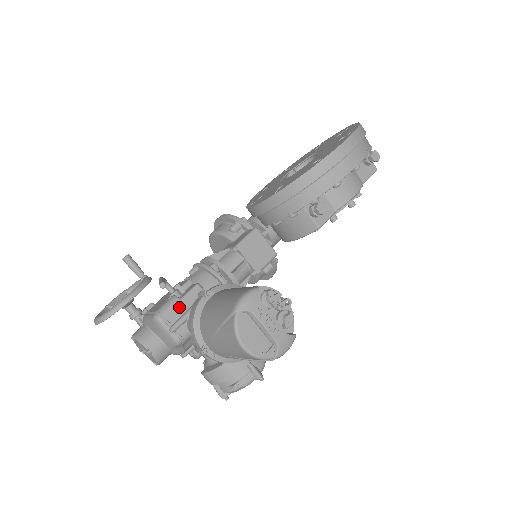
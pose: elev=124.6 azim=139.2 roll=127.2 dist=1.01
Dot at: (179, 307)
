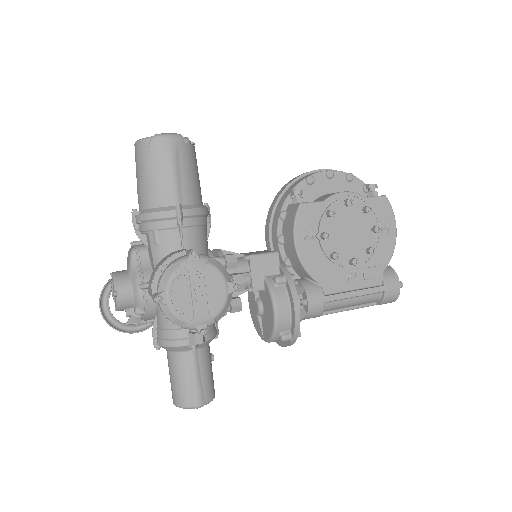
Dot at: occluded
